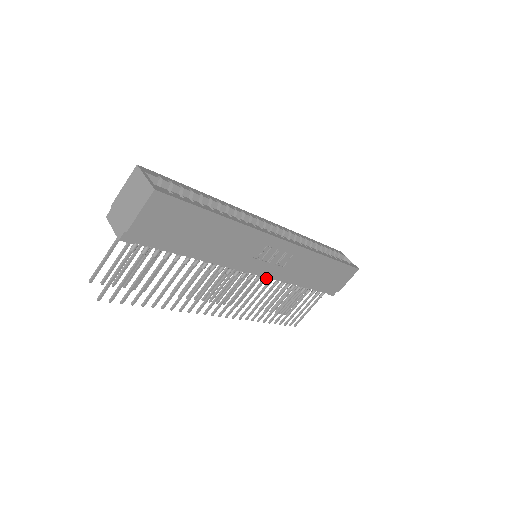
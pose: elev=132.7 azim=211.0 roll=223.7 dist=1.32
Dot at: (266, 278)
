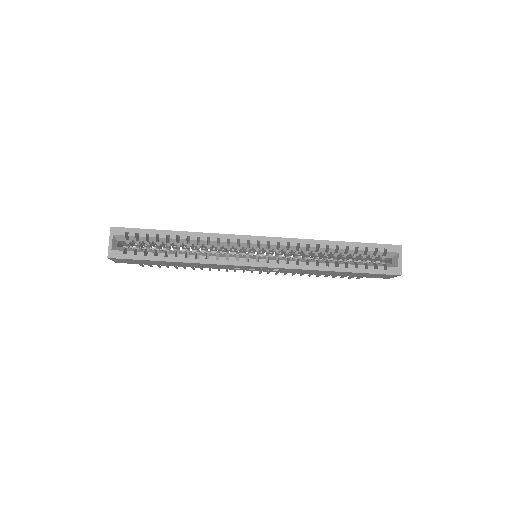
Dot at: occluded
